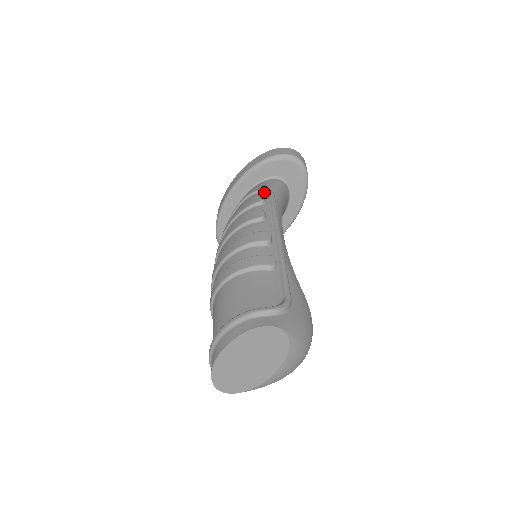
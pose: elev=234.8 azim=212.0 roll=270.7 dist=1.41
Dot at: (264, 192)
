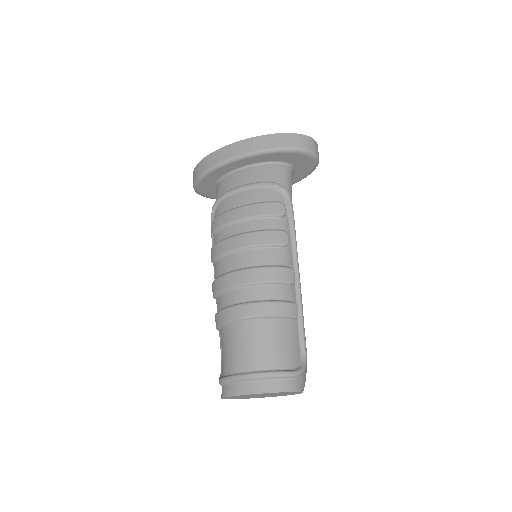
Dot at: (283, 194)
